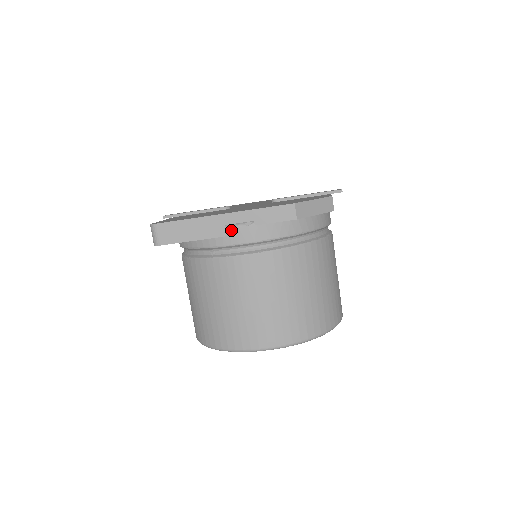
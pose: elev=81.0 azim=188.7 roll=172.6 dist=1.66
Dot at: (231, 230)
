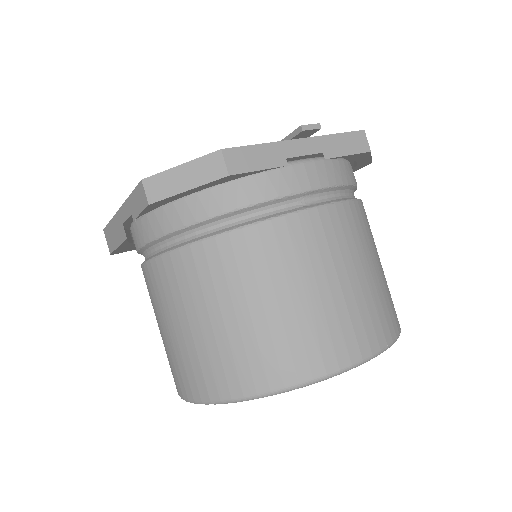
Dot at: (132, 230)
